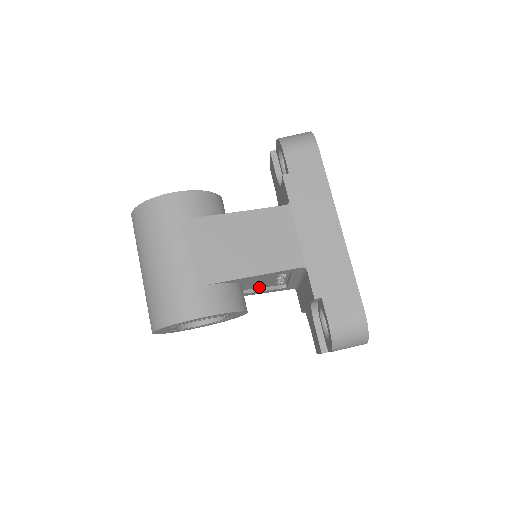
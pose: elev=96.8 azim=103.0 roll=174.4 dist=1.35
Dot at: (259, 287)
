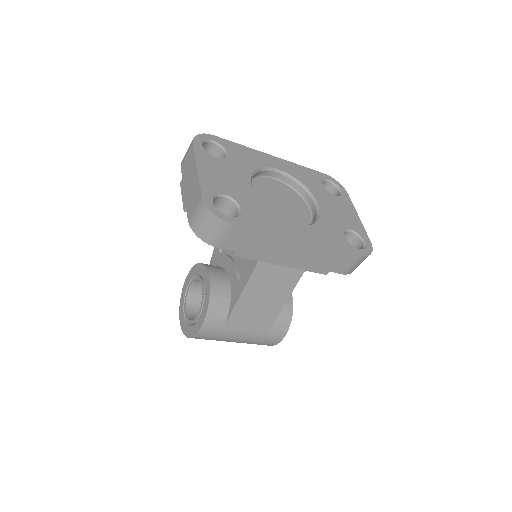
Dot at: occluded
